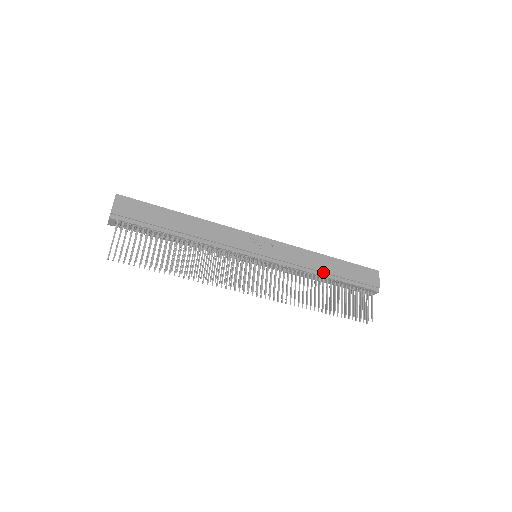
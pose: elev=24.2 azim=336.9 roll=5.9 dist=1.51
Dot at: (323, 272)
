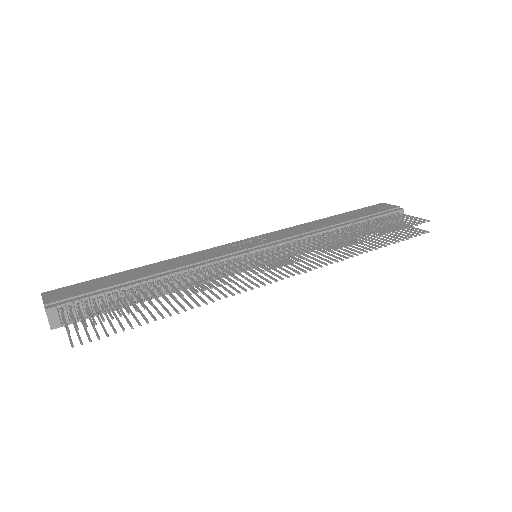
Dot at: (335, 225)
